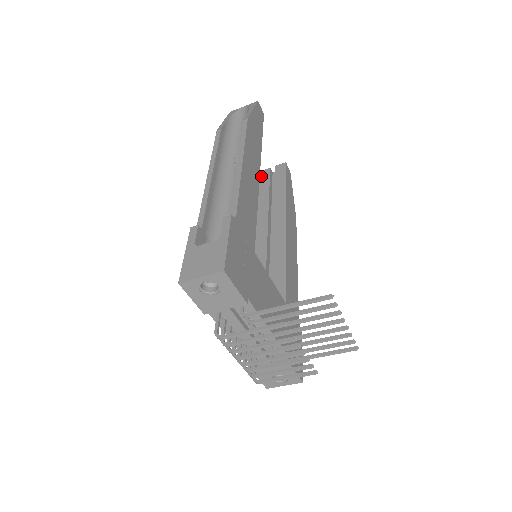
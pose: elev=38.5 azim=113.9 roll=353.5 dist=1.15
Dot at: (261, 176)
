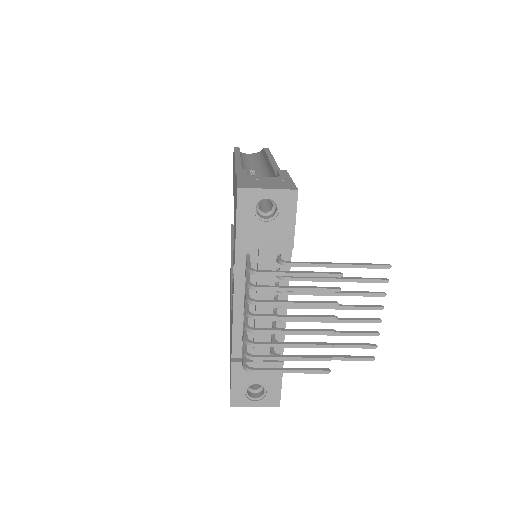
Dot at: (233, 227)
